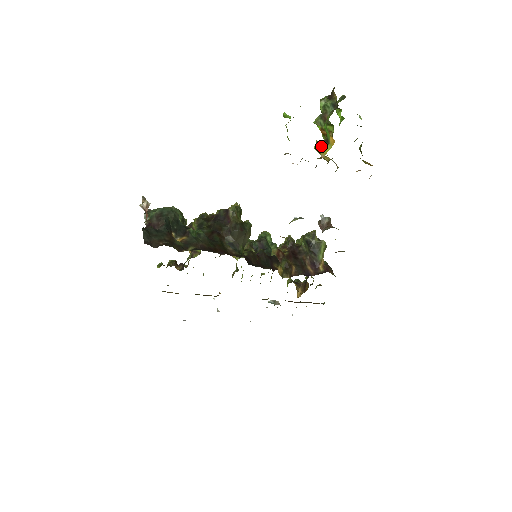
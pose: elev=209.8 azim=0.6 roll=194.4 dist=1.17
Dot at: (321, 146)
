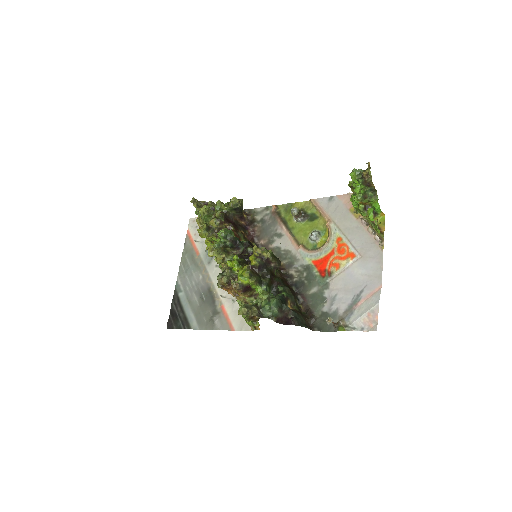
Dot at: (374, 217)
